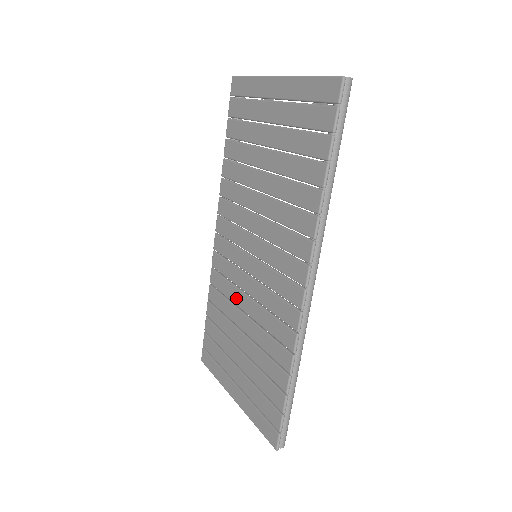
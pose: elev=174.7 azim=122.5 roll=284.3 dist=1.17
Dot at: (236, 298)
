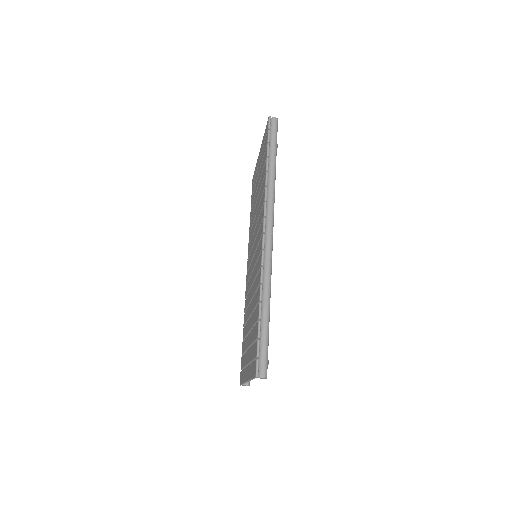
Dot at: (249, 298)
